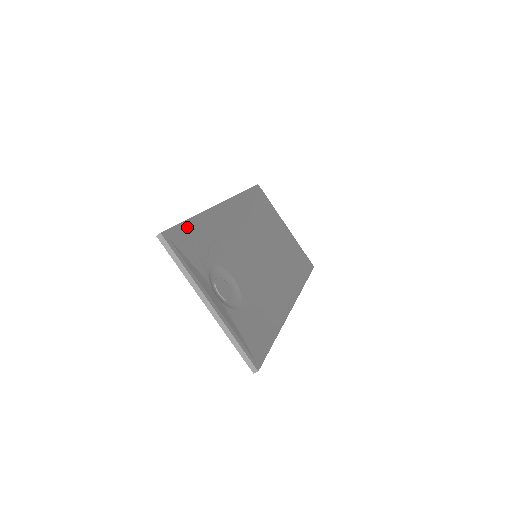
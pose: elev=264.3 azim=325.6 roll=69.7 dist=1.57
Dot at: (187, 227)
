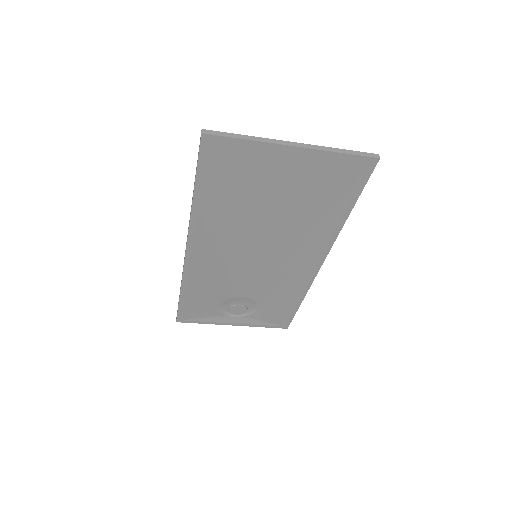
Dot at: (184, 304)
